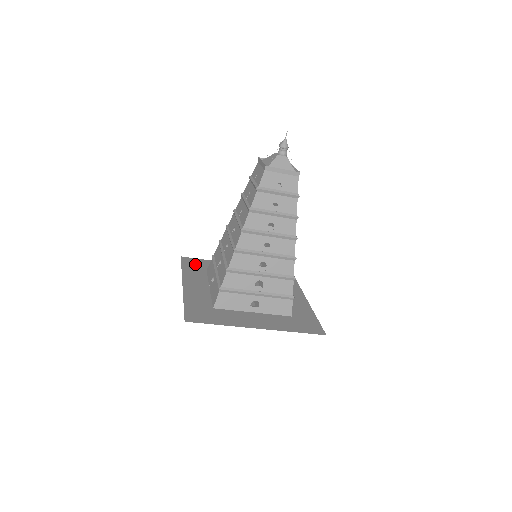
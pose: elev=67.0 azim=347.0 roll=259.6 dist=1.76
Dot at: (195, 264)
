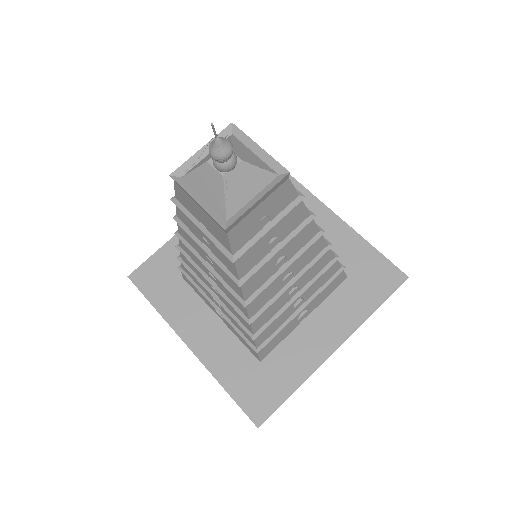
Dot at: occluded
